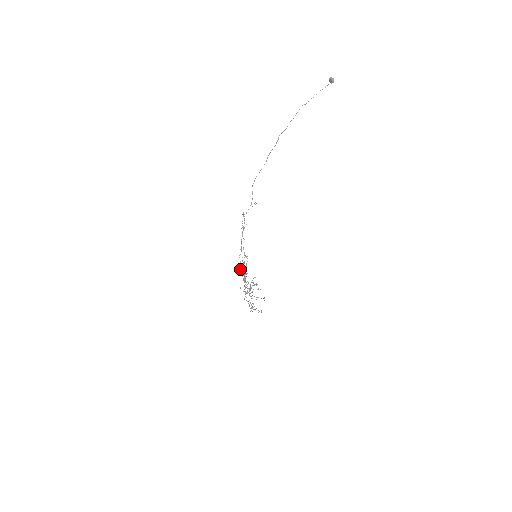
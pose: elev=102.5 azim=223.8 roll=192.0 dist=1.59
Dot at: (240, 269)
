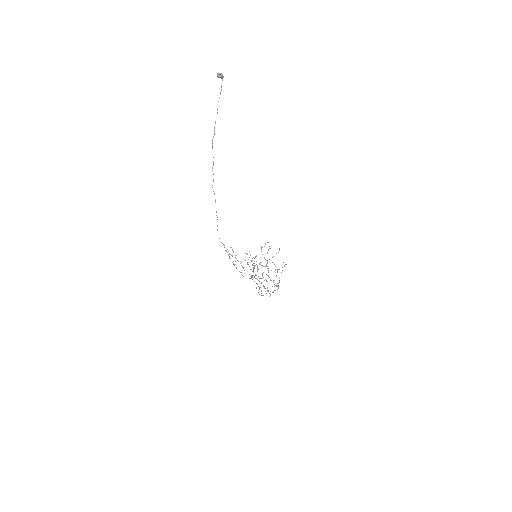
Dot at: occluded
